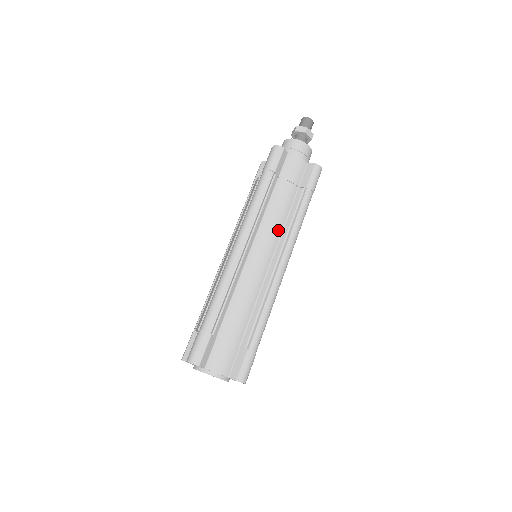
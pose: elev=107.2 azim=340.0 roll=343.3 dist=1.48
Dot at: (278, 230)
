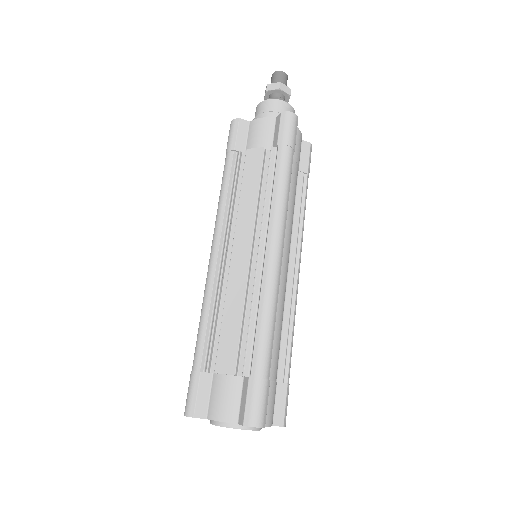
Dot at: (292, 227)
